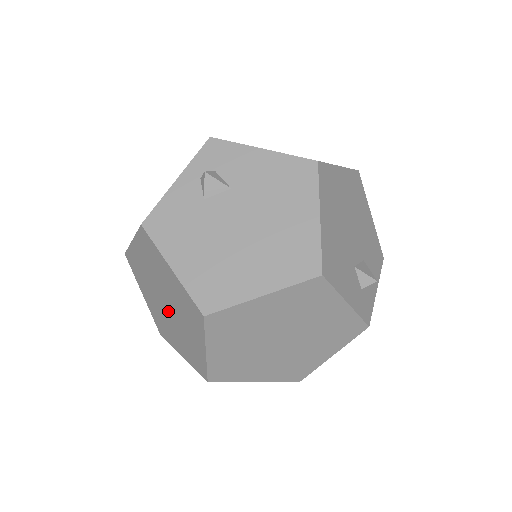
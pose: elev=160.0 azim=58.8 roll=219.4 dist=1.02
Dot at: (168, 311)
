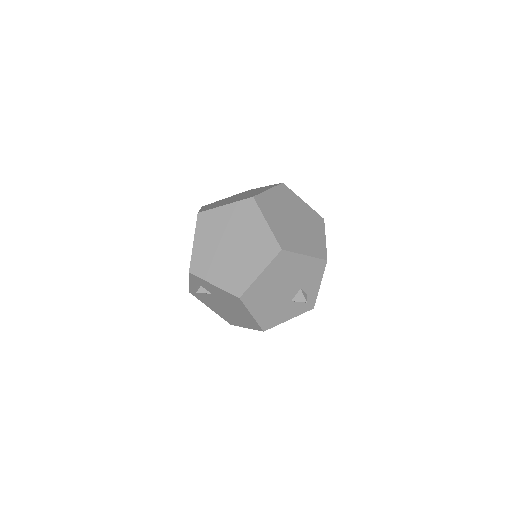
Dot at: occluded
